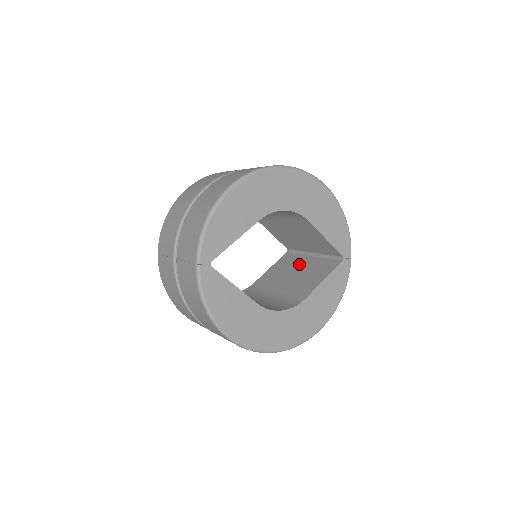
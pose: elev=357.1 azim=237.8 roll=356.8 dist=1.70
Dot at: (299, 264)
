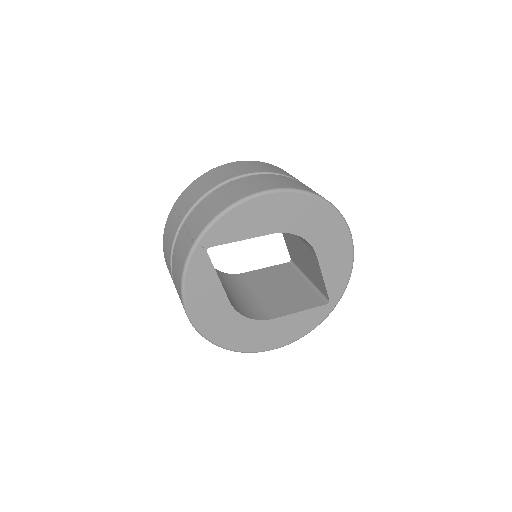
Dot at: (291, 281)
